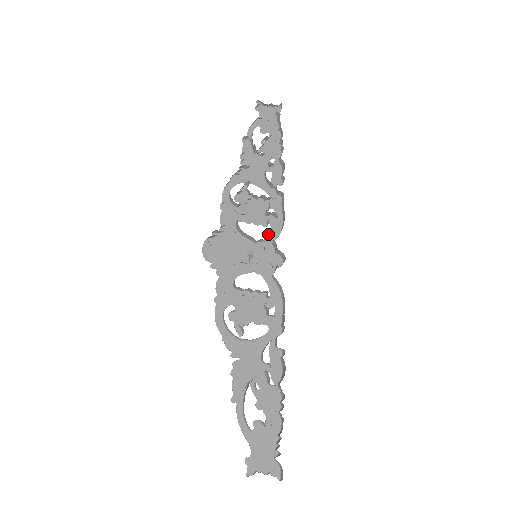
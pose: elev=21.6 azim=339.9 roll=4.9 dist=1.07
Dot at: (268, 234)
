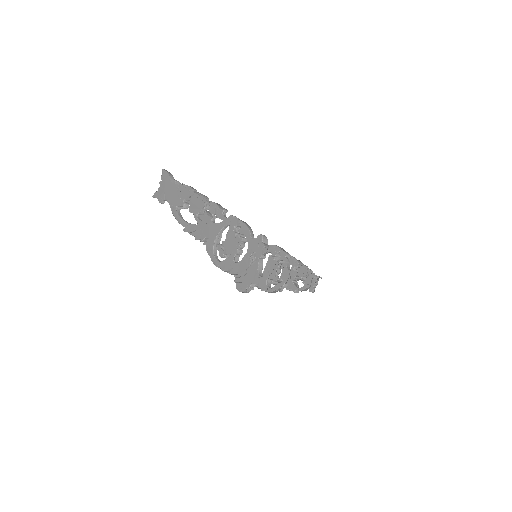
Dot at: occluded
